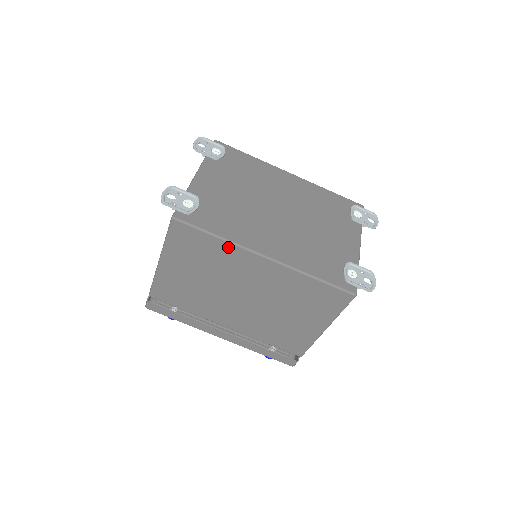
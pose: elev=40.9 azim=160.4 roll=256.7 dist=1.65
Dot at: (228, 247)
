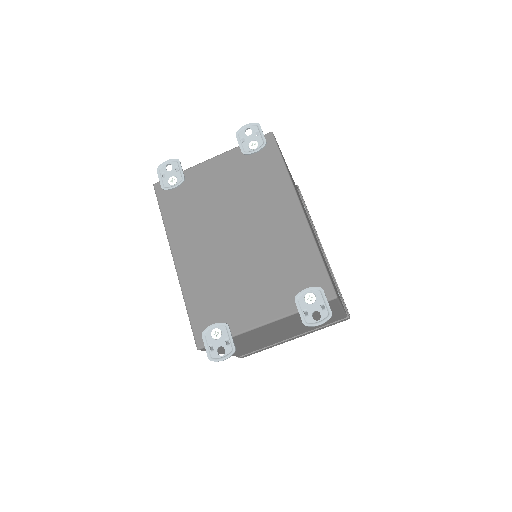
Dot at: occluded
